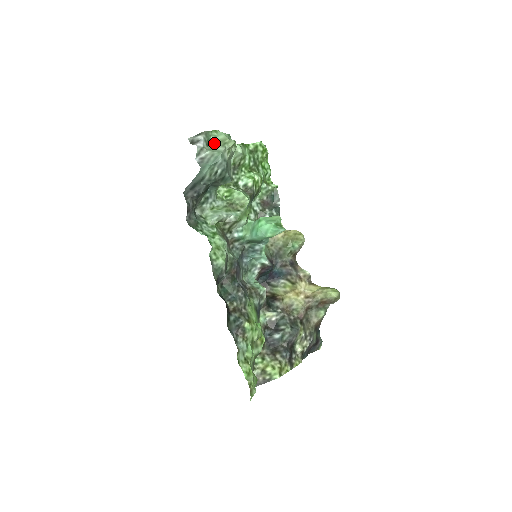
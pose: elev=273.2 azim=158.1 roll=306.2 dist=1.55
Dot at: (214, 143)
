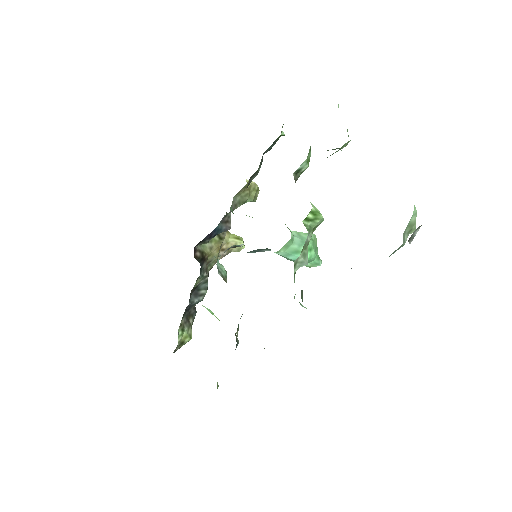
Dot at: (407, 228)
